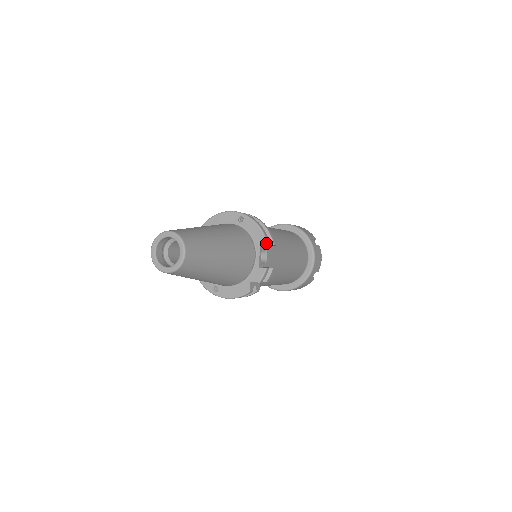
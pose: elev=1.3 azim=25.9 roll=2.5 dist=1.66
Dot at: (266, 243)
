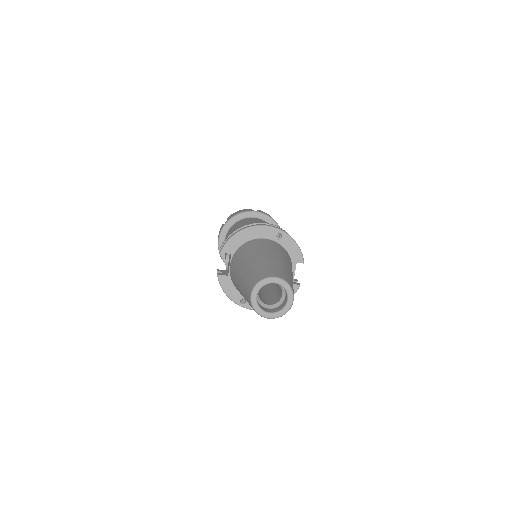
Dot at: (303, 262)
